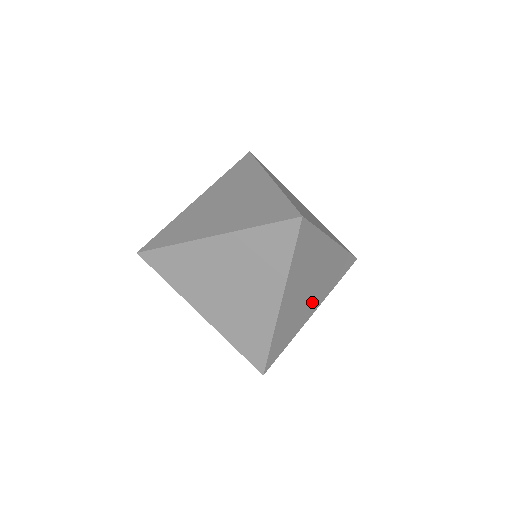
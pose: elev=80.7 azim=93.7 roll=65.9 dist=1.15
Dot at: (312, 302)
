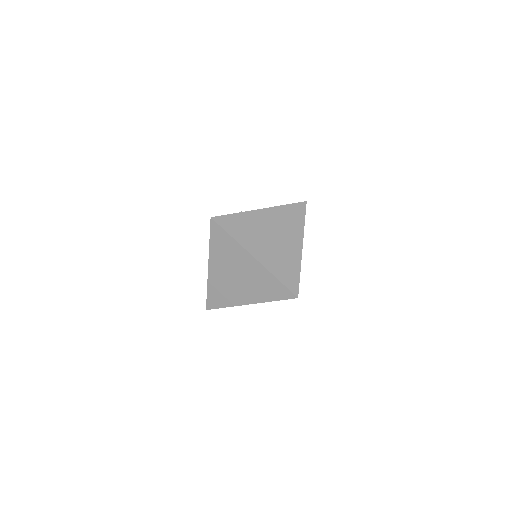
Dot at: occluded
